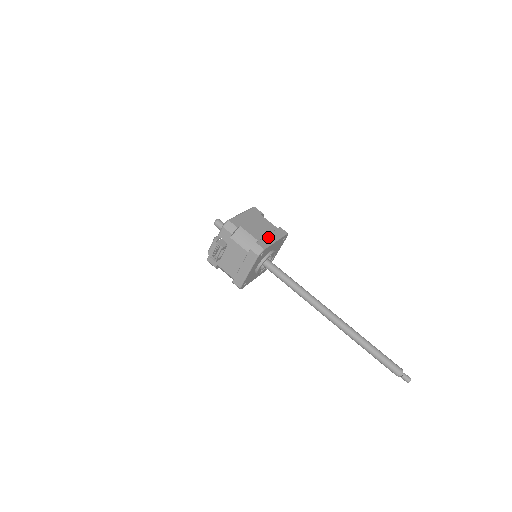
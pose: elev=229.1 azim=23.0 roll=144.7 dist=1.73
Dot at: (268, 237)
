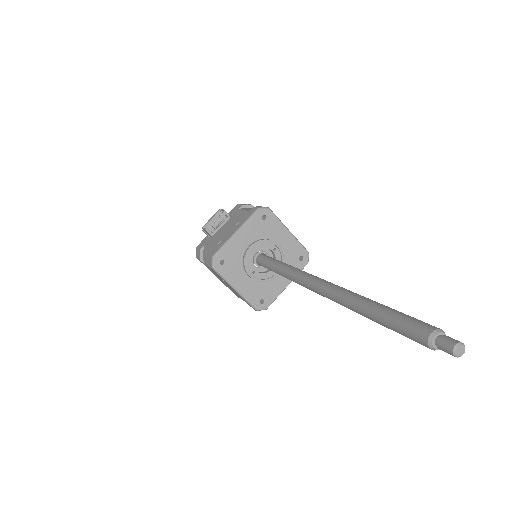
Dot at: occluded
